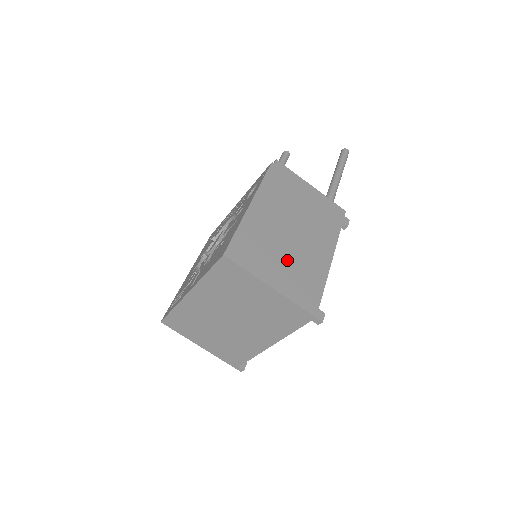
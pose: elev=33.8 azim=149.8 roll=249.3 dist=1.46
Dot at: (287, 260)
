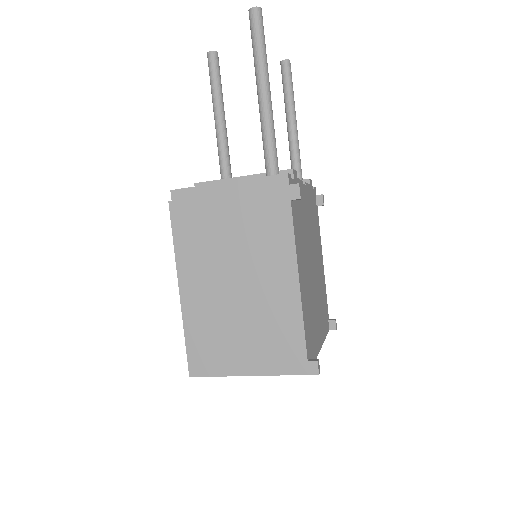
Dot at: (248, 329)
